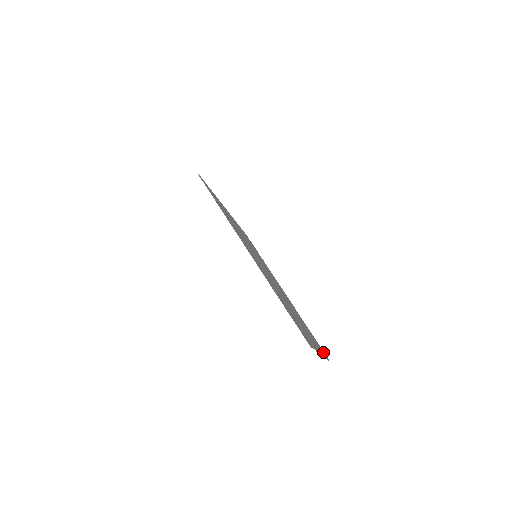
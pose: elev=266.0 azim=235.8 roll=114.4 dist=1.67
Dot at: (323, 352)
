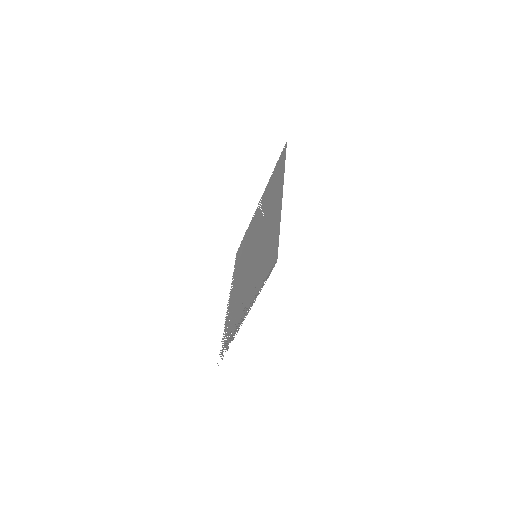
Dot at: occluded
